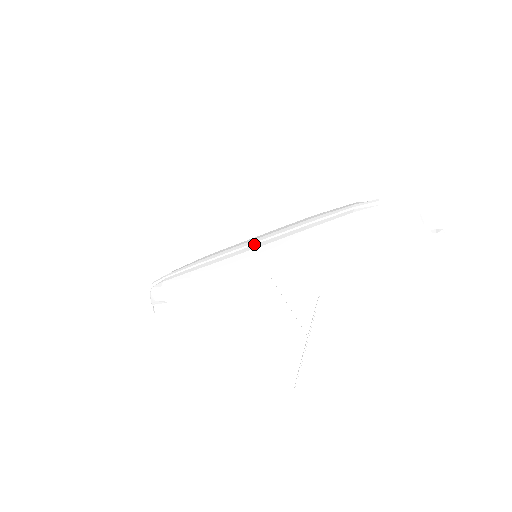
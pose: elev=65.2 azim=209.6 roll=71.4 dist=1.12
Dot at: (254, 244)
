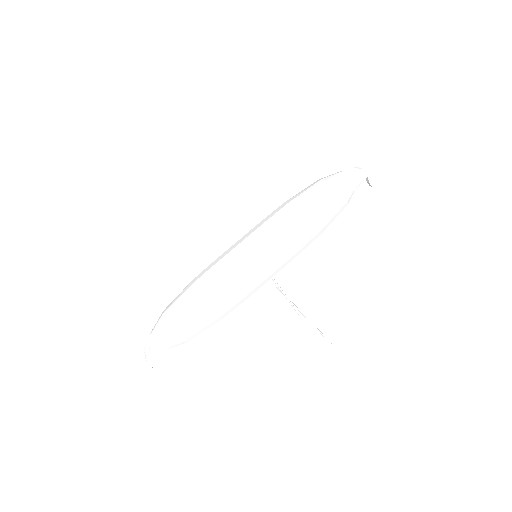
Dot at: (256, 245)
